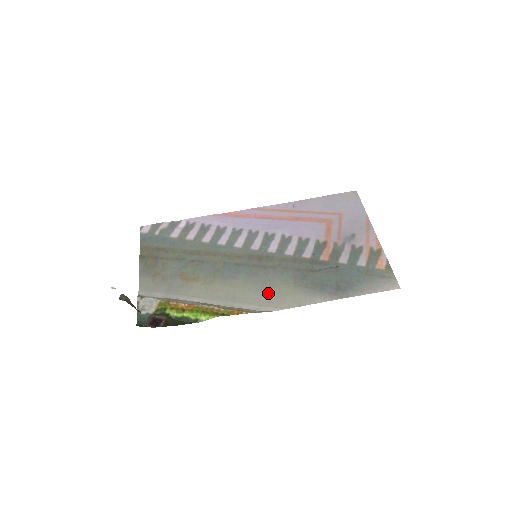
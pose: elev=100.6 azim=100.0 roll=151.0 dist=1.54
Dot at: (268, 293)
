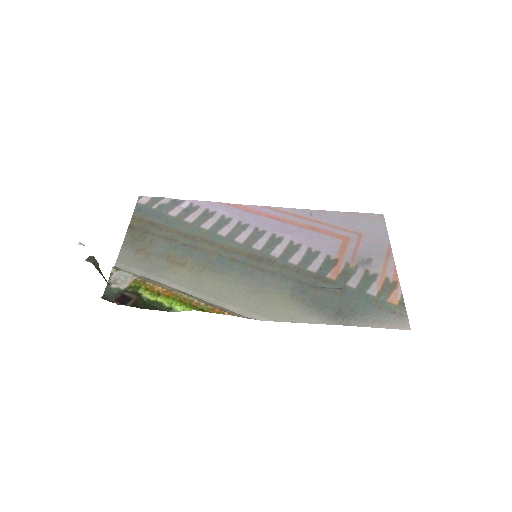
Dot at: (259, 299)
